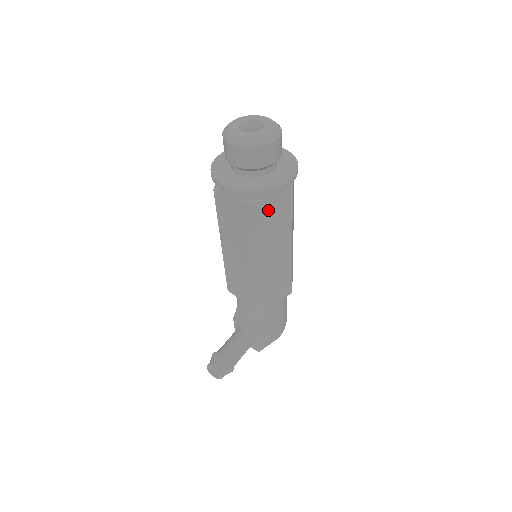
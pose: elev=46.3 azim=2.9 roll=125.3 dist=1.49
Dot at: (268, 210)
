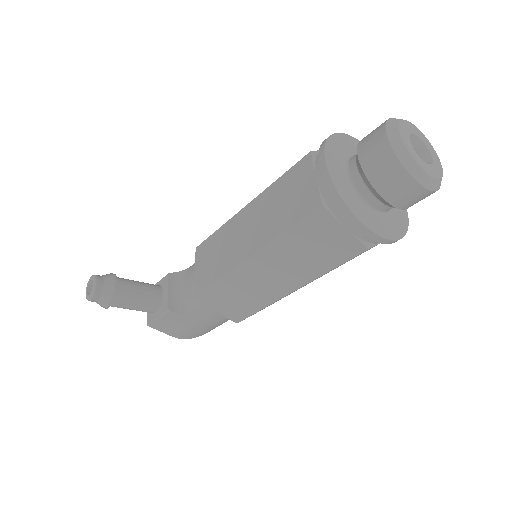
Dot at: (326, 233)
